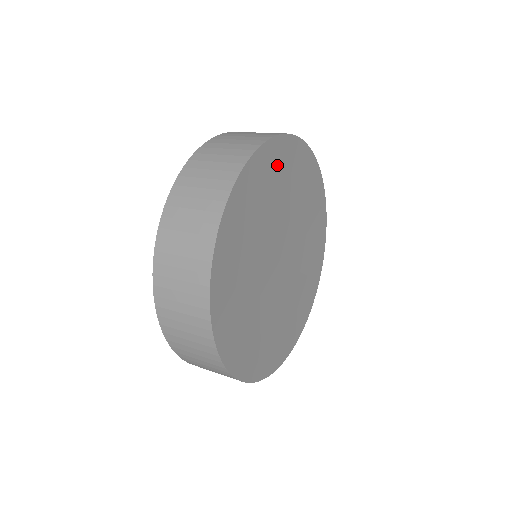
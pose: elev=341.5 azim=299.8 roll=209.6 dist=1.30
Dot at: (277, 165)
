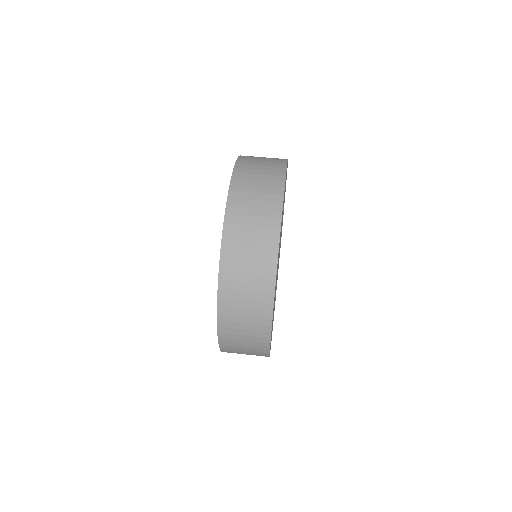
Dot at: occluded
